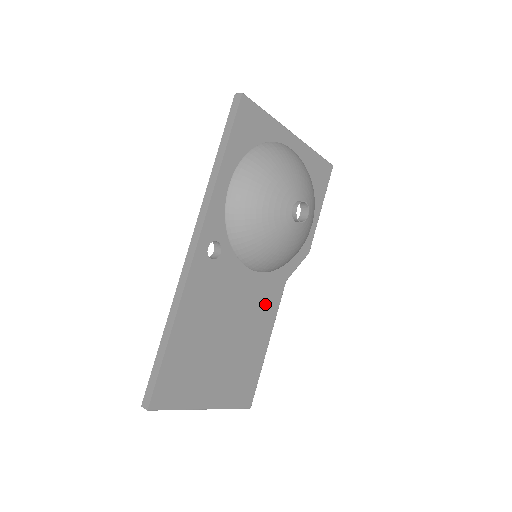
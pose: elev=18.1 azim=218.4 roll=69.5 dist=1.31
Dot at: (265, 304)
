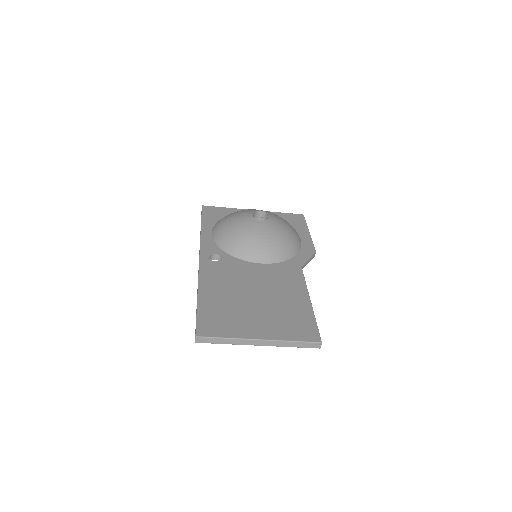
Dot at: (287, 279)
